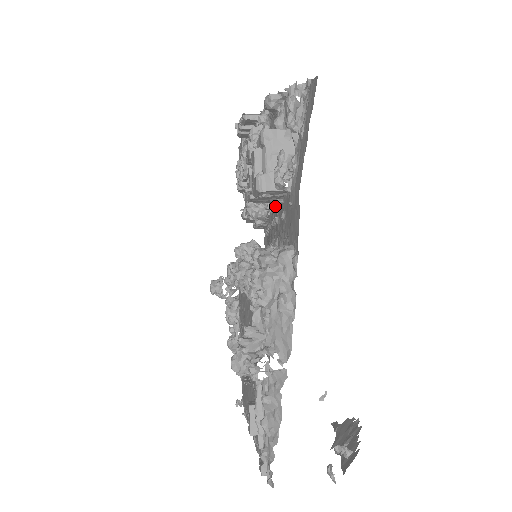
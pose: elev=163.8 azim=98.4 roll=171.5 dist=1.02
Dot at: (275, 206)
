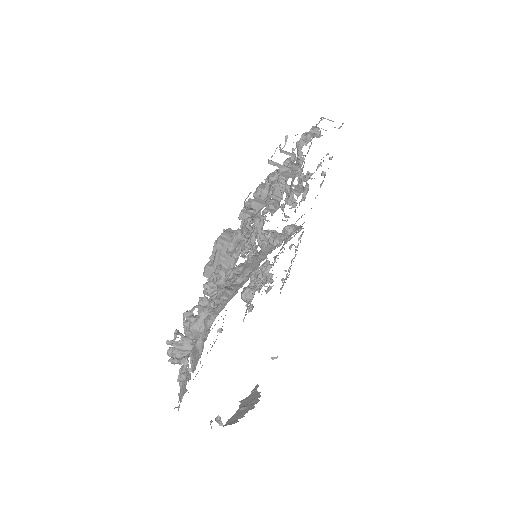
Dot at: (246, 260)
